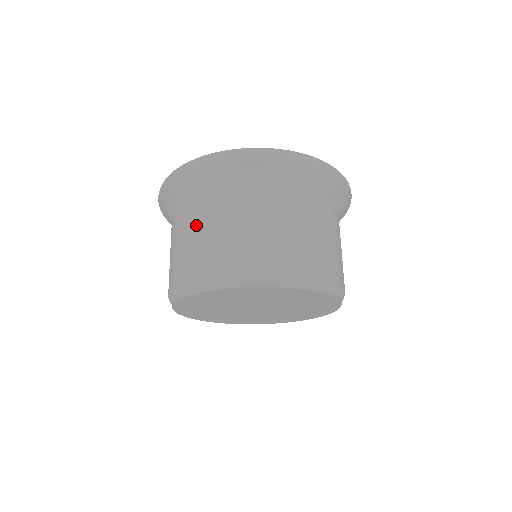
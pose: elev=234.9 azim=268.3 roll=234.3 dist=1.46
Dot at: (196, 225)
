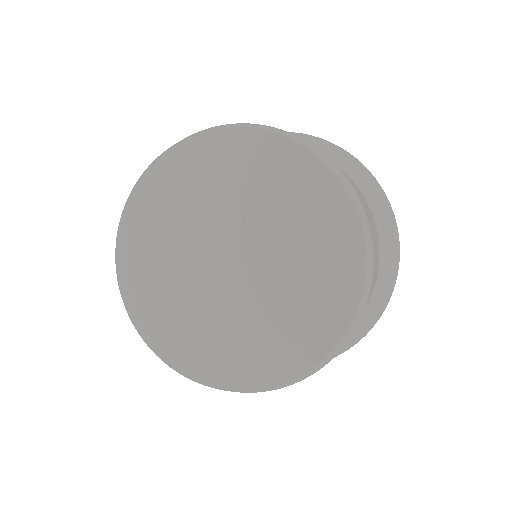
Dot at: occluded
